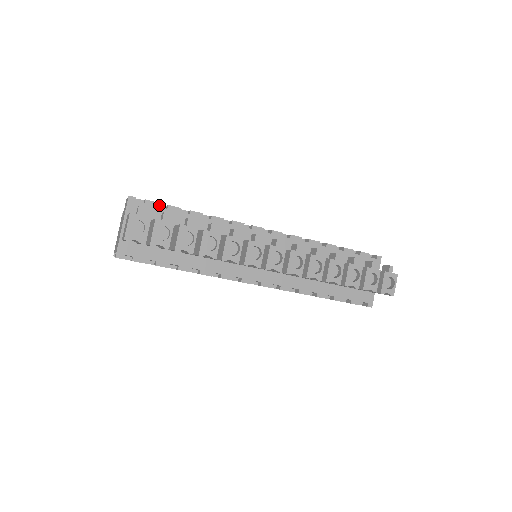
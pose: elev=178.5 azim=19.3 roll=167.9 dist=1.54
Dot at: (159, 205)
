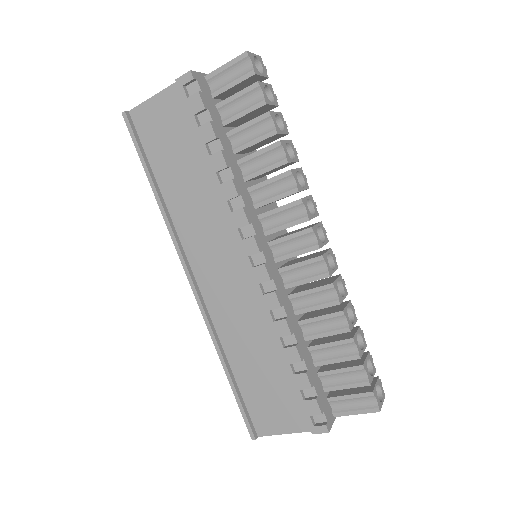
Dot at: occluded
